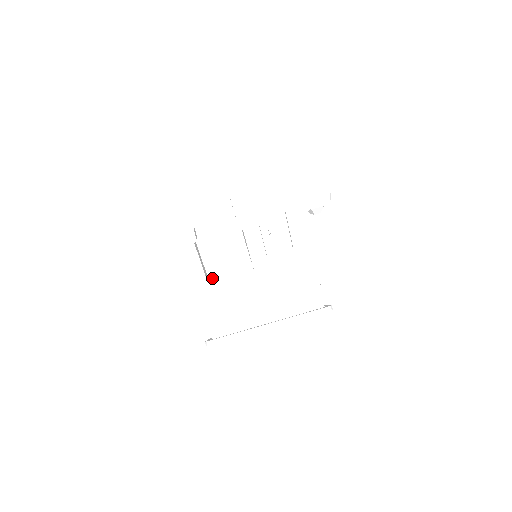
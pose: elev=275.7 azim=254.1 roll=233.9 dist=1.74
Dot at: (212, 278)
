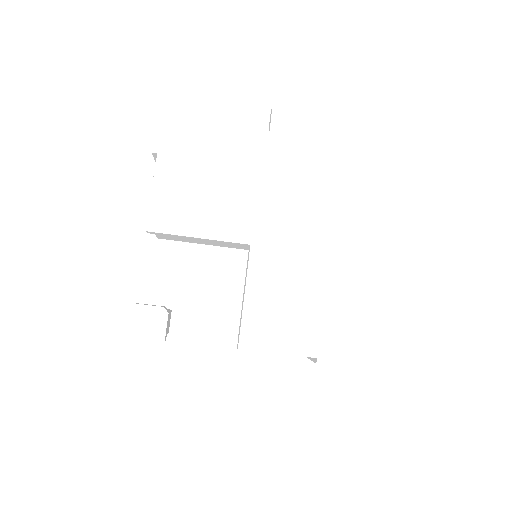
Dot at: (177, 326)
